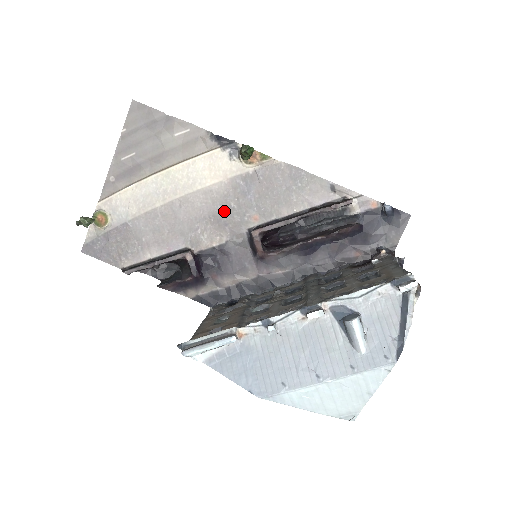
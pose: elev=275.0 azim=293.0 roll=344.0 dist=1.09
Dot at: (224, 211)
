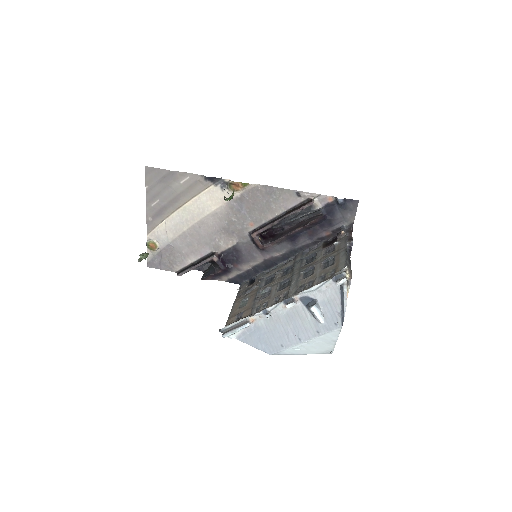
Dot at: (229, 224)
